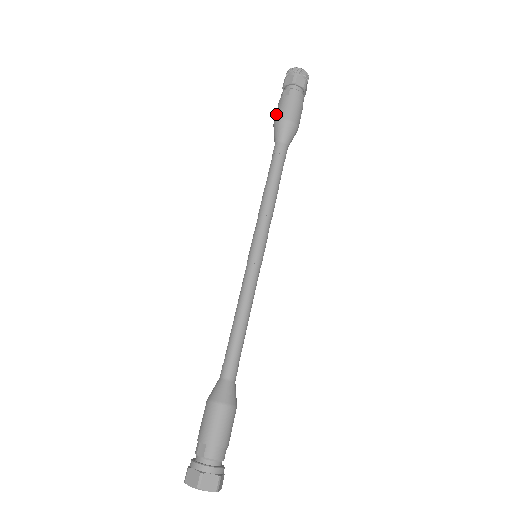
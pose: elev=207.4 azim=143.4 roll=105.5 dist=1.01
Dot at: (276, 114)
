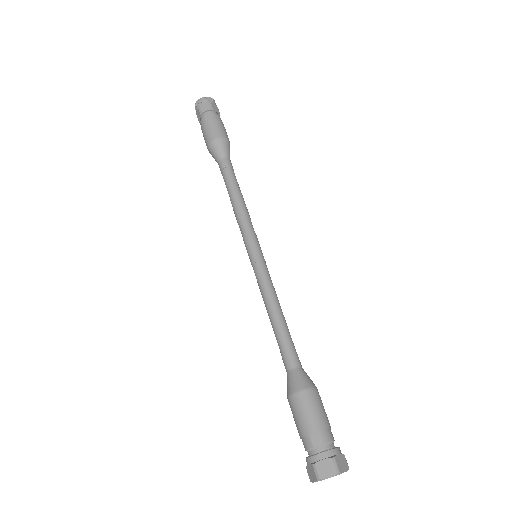
Dot at: (208, 136)
